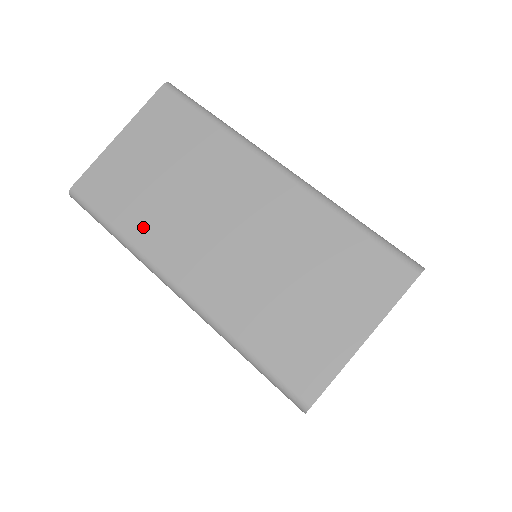
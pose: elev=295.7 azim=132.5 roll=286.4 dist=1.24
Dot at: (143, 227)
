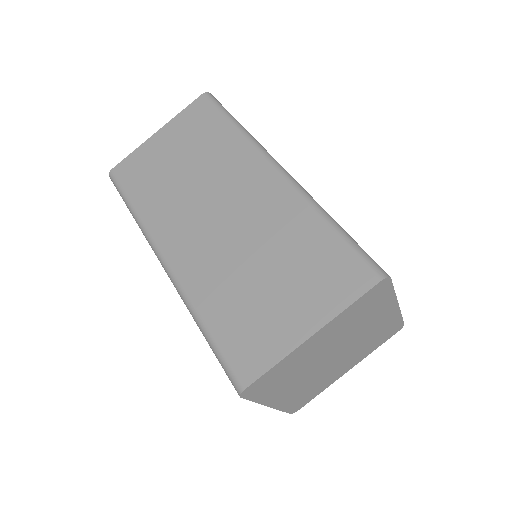
Dot at: (153, 207)
